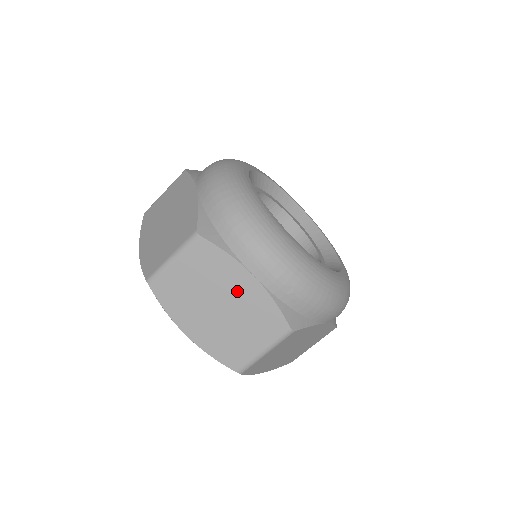
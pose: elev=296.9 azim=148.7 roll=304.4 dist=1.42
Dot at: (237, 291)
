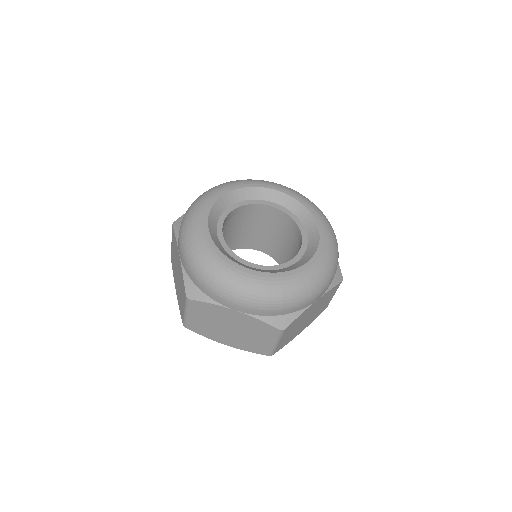
Dot at: (178, 264)
